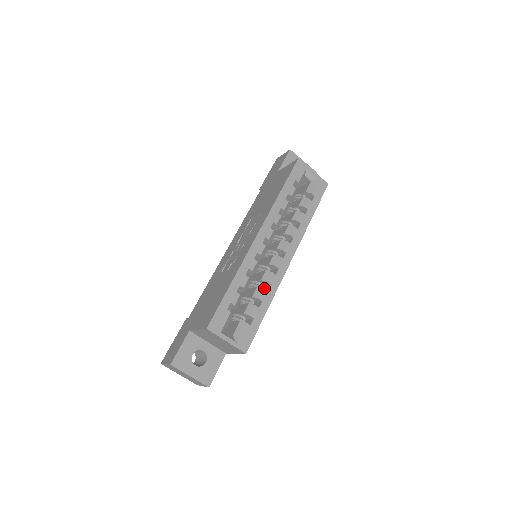
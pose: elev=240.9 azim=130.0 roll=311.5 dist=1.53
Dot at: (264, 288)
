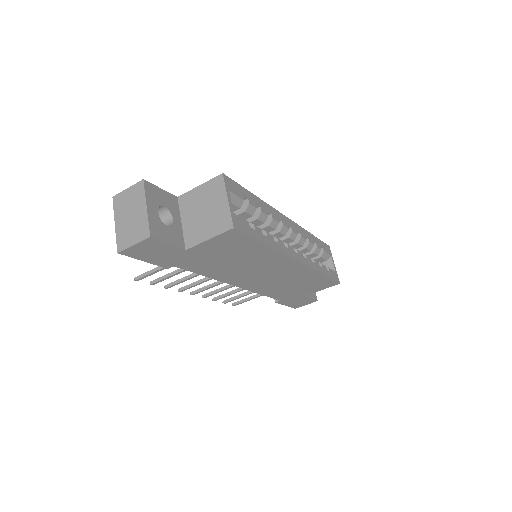
Dot at: occluded
